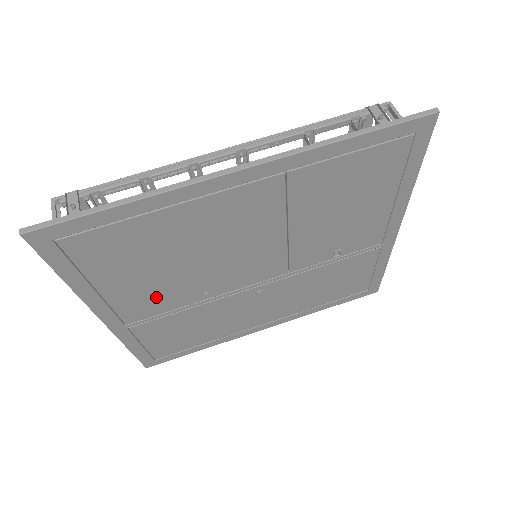
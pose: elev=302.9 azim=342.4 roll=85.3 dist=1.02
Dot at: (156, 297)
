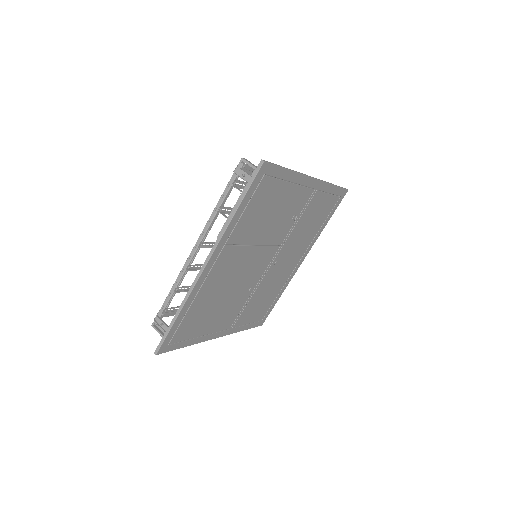
Dot at: (229, 312)
